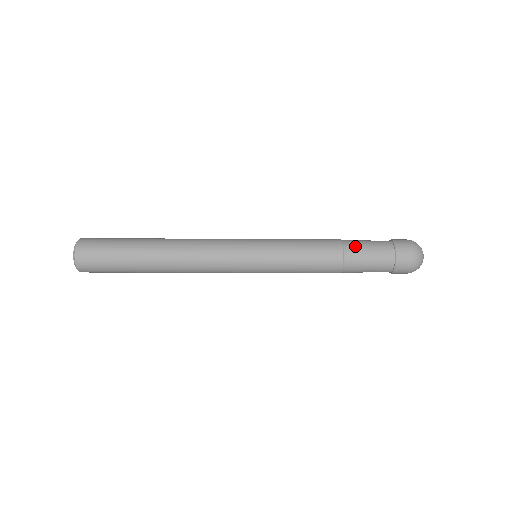
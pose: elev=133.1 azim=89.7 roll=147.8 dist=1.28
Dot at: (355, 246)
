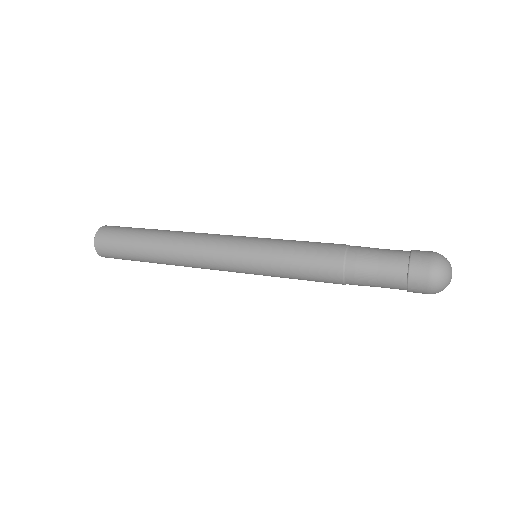
Dot at: (360, 252)
